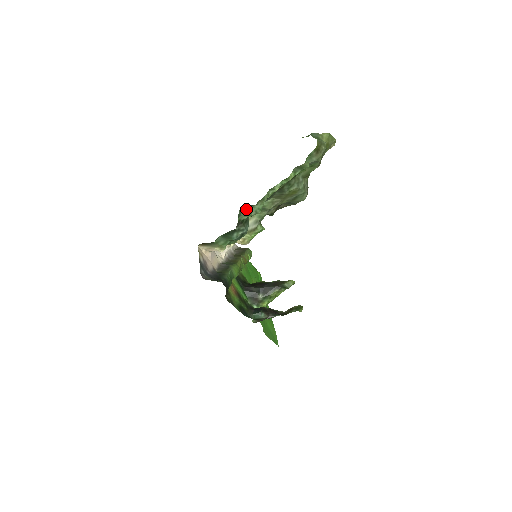
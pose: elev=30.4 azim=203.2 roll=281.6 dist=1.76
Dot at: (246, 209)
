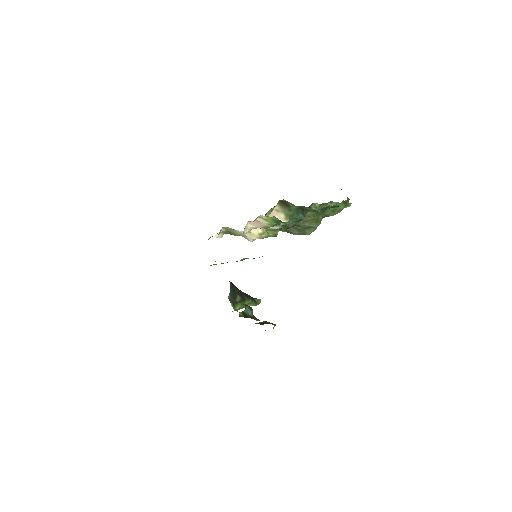
Dot at: occluded
